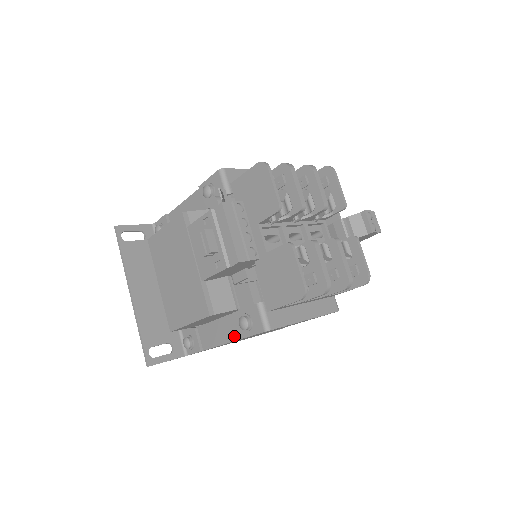
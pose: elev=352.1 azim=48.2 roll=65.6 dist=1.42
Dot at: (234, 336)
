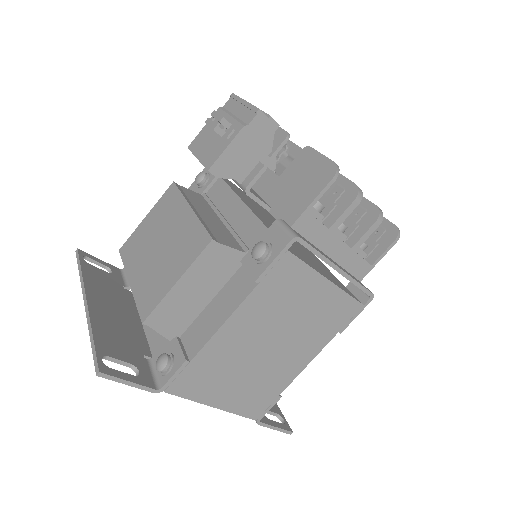
Dot at: (243, 293)
